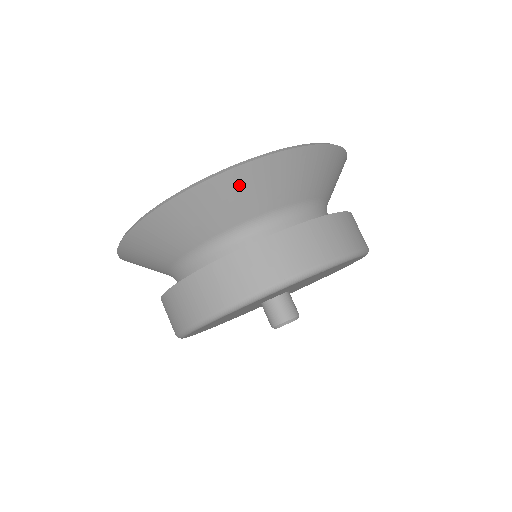
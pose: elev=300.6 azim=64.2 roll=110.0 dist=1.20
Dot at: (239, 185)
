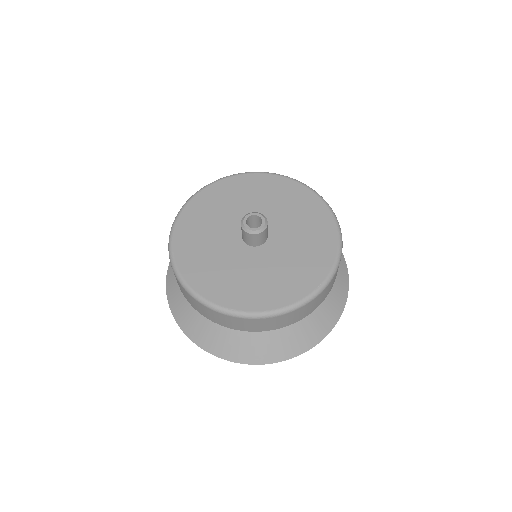
Dot at: occluded
